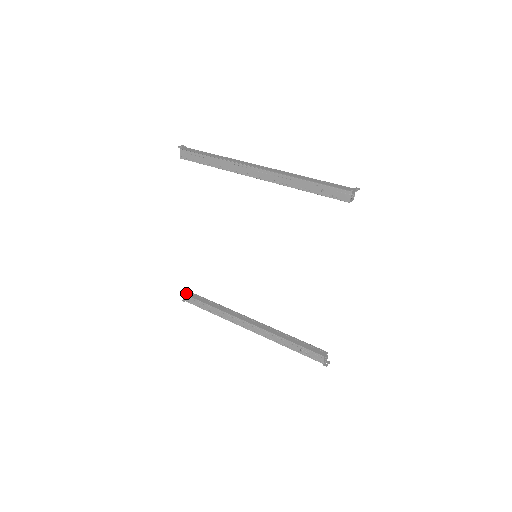
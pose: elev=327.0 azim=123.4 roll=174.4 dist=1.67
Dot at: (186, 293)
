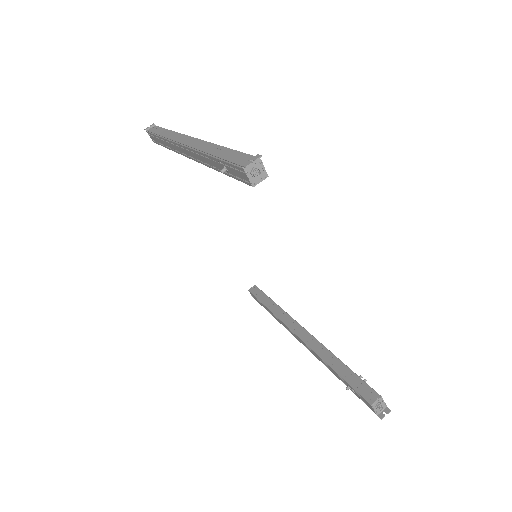
Dot at: (251, 288)
